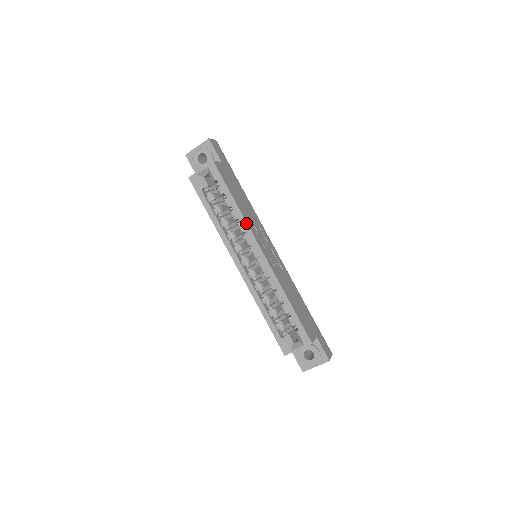
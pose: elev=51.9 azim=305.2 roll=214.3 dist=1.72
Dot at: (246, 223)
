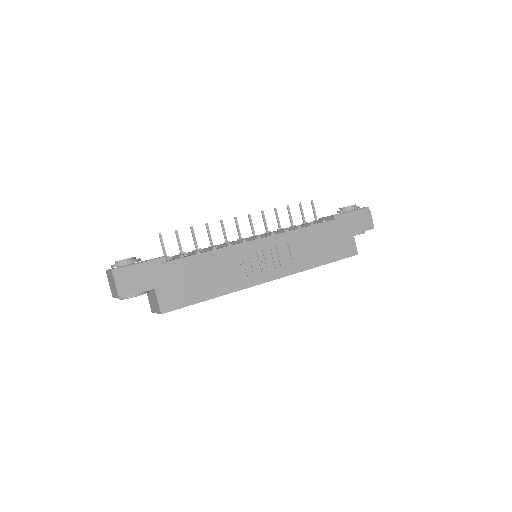
Dot at: occluded
